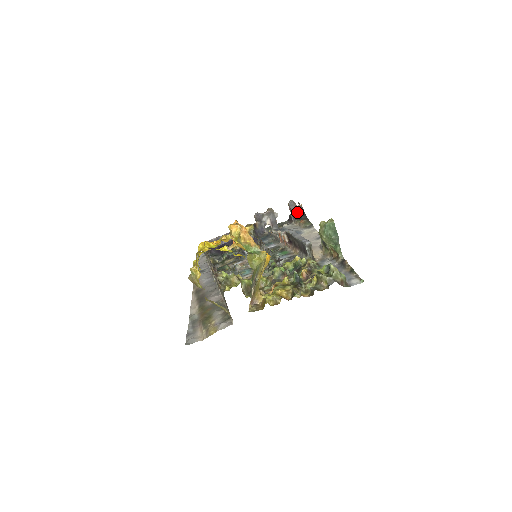
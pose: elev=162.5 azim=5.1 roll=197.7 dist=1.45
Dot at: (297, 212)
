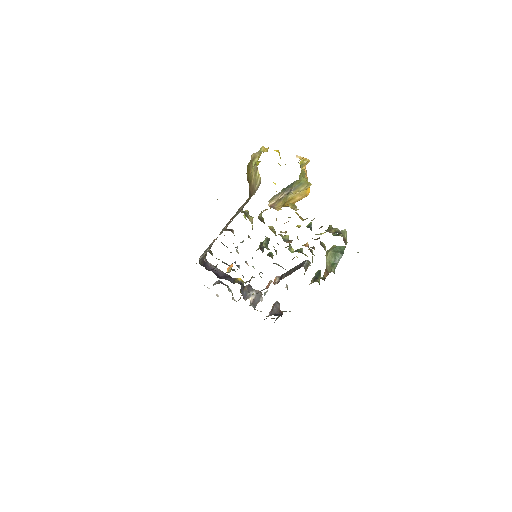
Dot at: (277, 312)
